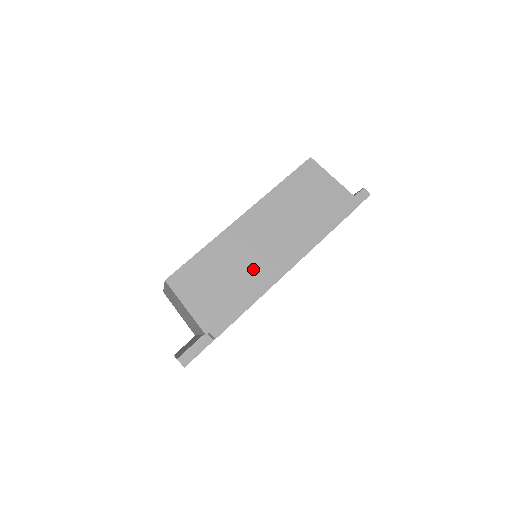
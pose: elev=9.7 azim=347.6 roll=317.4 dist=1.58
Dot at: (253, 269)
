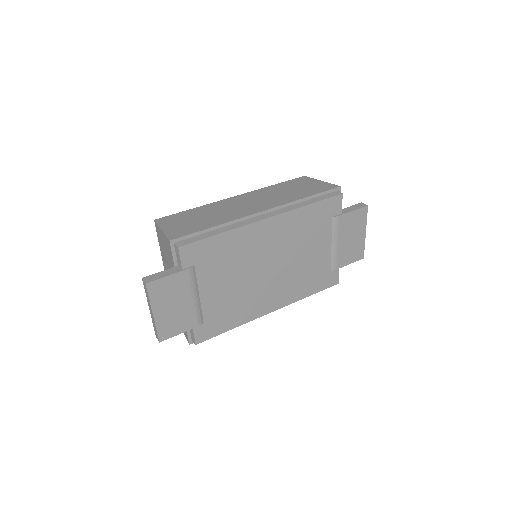
Dot at: (231, 214)
